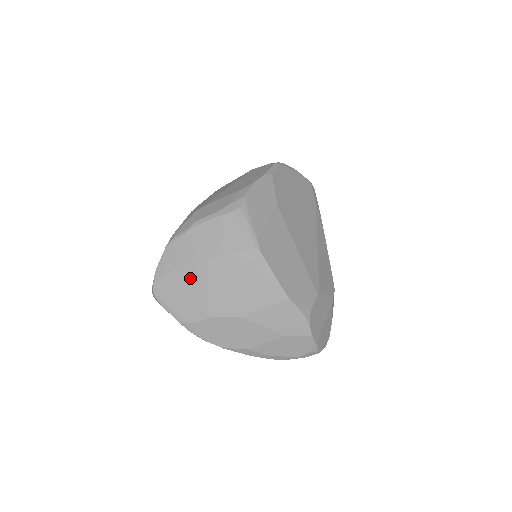
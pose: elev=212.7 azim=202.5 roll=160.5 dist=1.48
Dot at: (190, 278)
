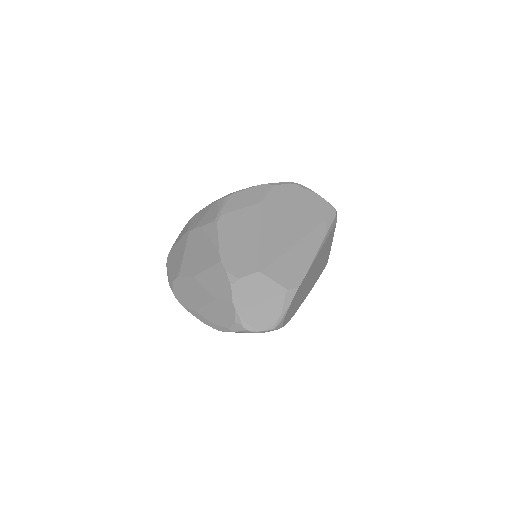
Dot at: (180, 247)
